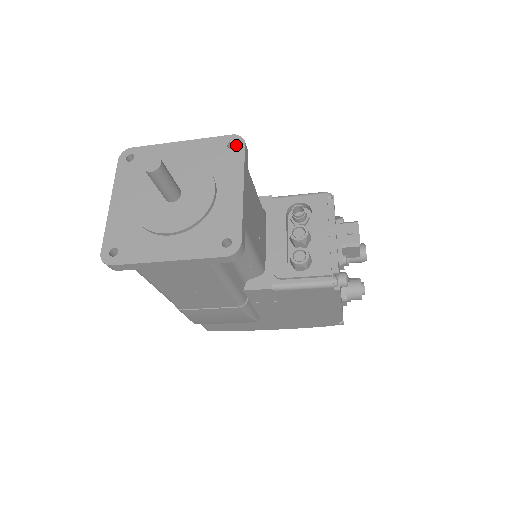
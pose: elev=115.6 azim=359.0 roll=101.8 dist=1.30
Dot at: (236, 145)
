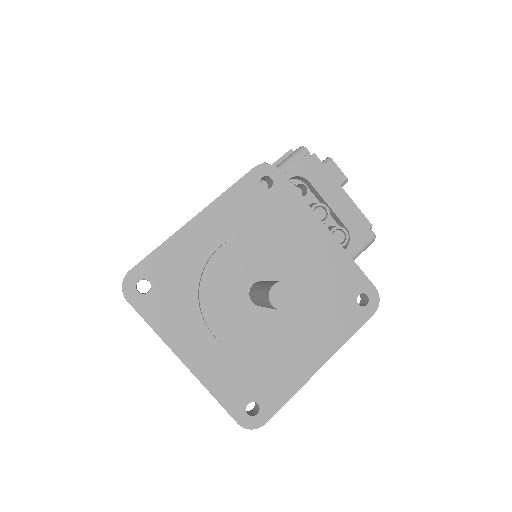
Dot at: (272, 179)
